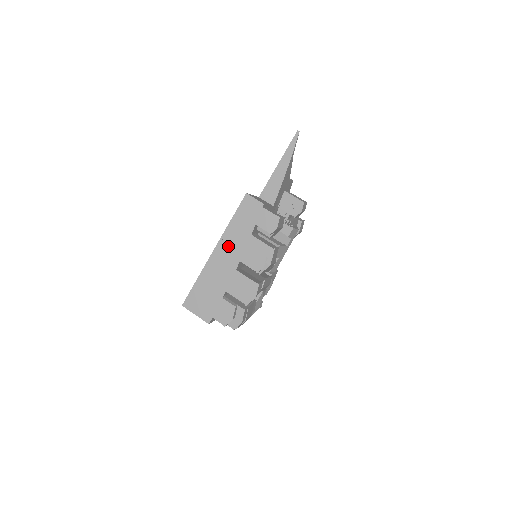
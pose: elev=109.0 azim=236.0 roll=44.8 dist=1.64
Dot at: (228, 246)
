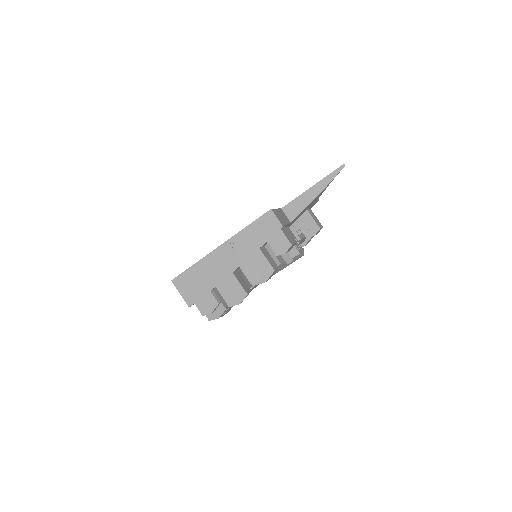
Dot at: (234, 248)
